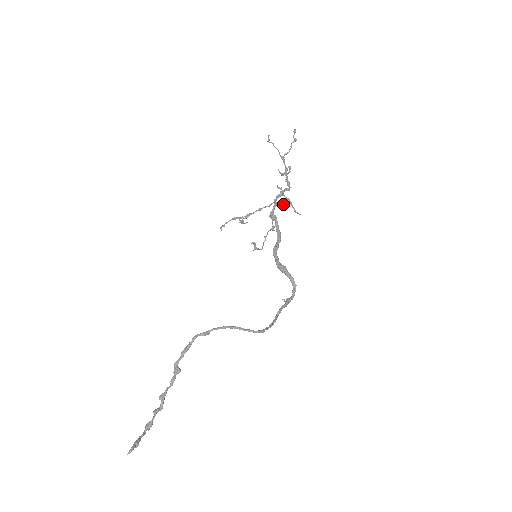
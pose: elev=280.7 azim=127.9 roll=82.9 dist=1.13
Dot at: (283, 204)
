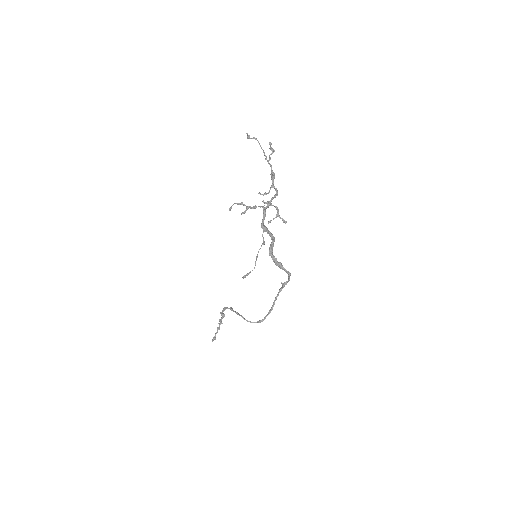
Dot at: occluded
